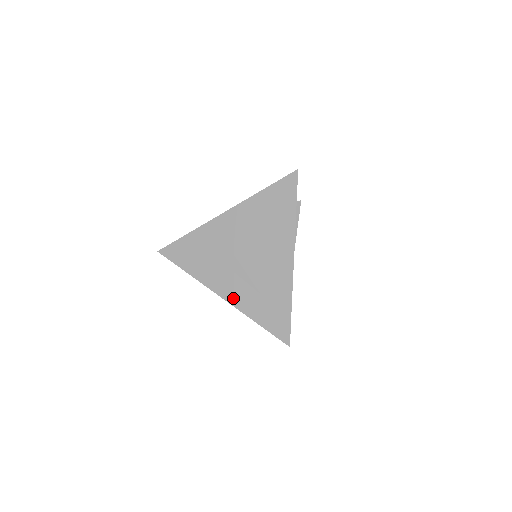
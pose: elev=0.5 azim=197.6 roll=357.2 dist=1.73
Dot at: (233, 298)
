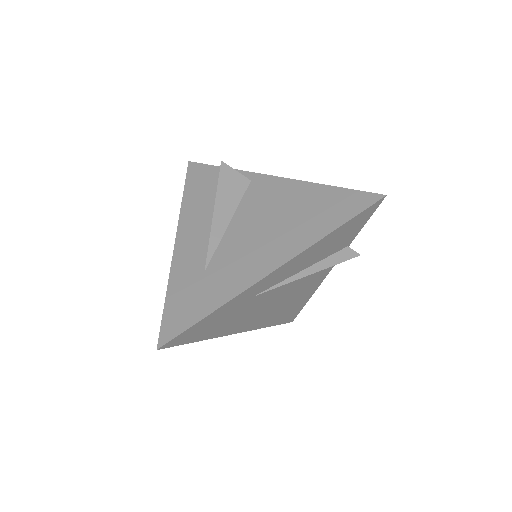
Dot at: (182, 251)
